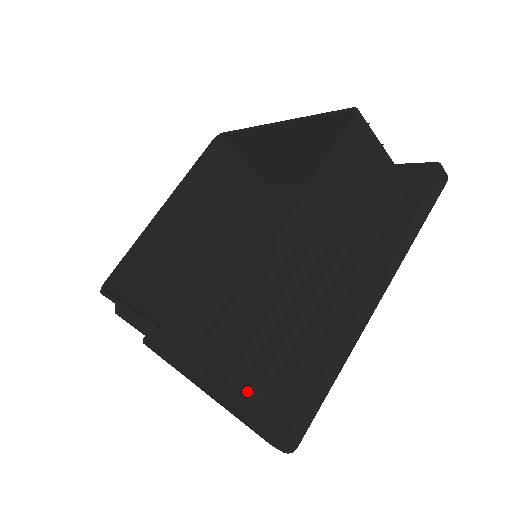
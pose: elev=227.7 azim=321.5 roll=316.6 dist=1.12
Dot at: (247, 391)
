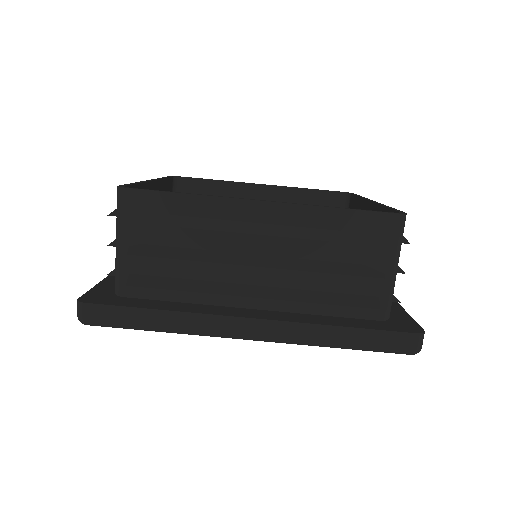
Dot at: (389, 286)
